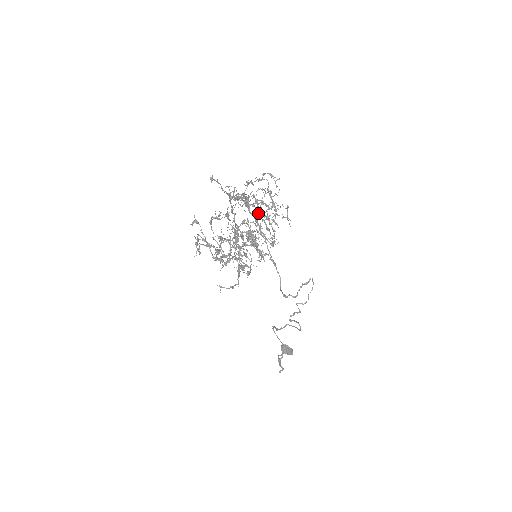
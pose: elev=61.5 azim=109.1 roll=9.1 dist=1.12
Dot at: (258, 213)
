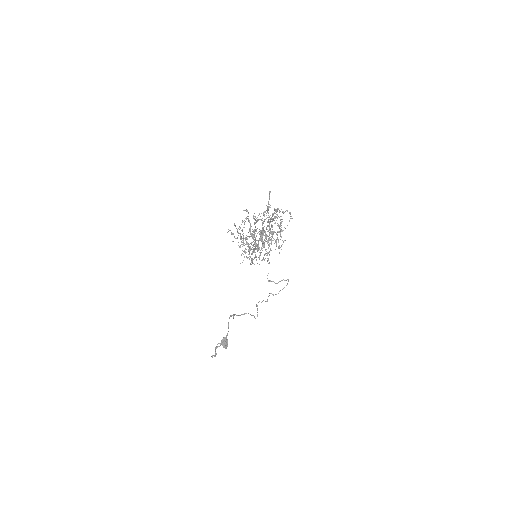
Dot at: (265, 234)
